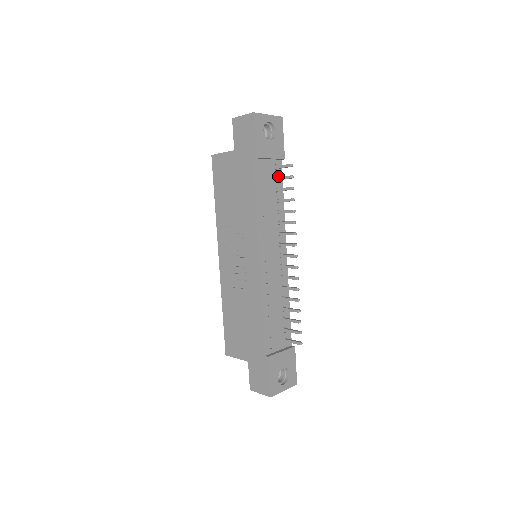
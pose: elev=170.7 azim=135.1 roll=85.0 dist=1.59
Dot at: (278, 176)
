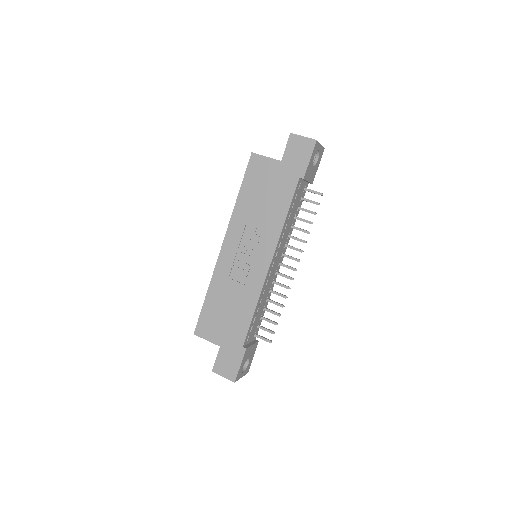
Dot at: (302, 196)
